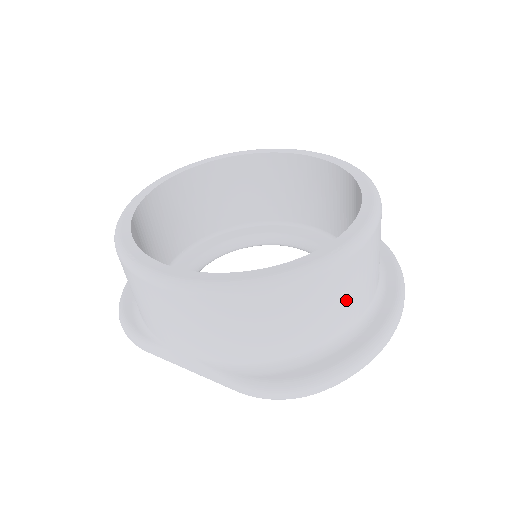
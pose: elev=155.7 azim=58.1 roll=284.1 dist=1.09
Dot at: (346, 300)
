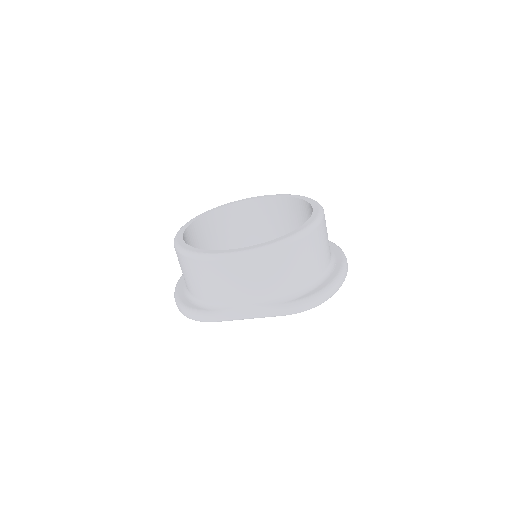
Dot at: (323, 249)
